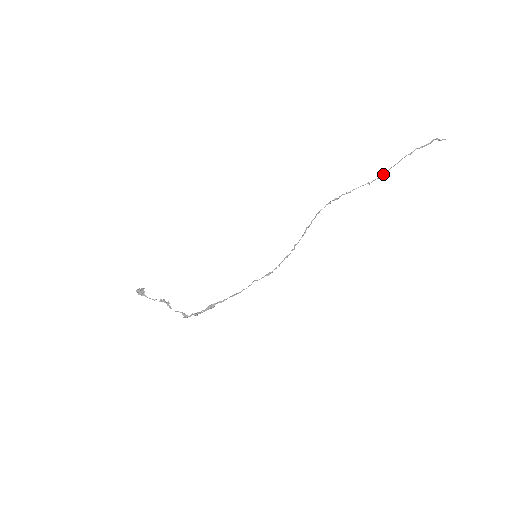
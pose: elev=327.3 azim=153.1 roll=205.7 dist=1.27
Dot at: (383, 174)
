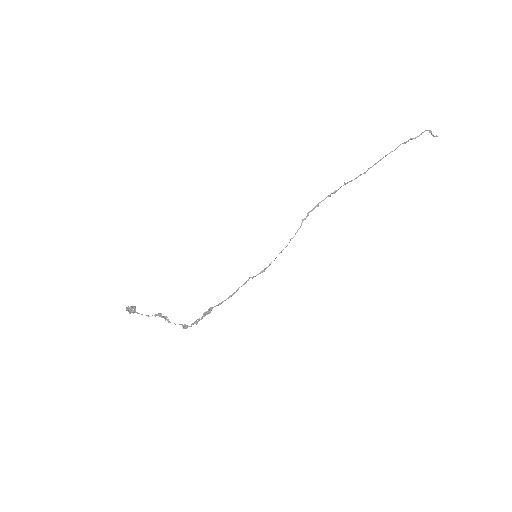
Dot at: (377, 162)
